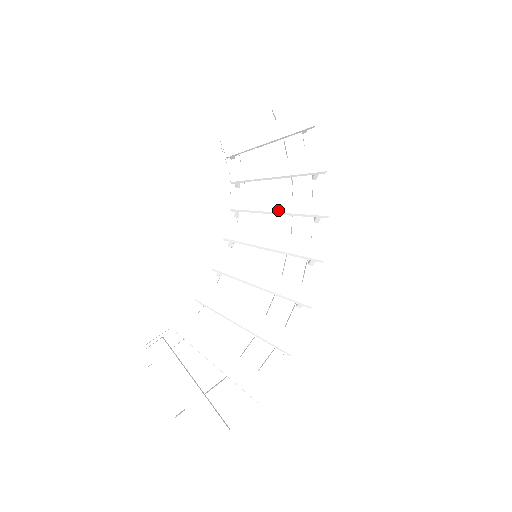
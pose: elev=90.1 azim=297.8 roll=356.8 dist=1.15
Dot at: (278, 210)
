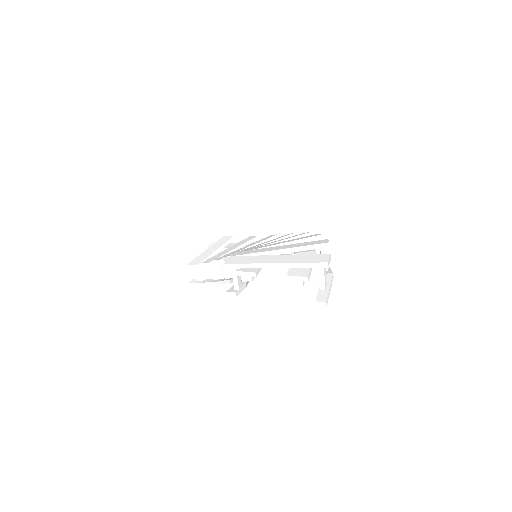
Dot at: (248, 247)
